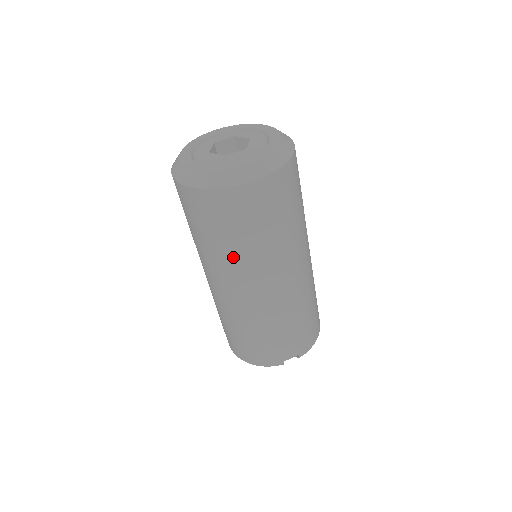
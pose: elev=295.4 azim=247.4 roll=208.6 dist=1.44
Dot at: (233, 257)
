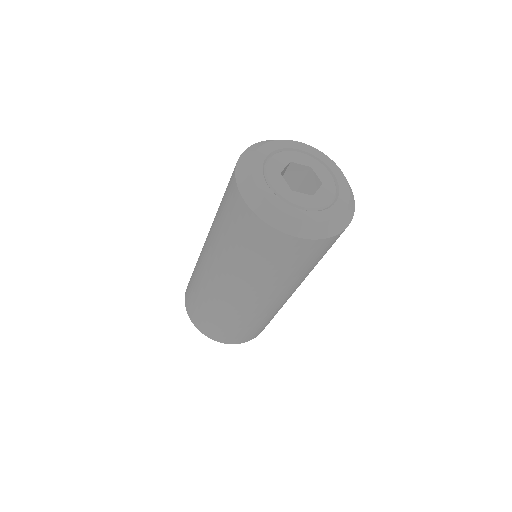
Dot at: (295, 280)
